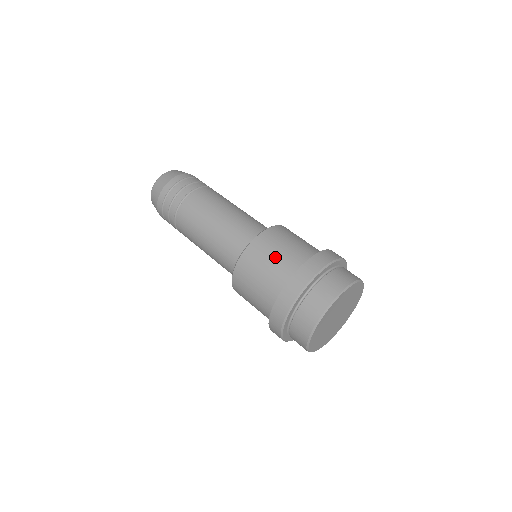
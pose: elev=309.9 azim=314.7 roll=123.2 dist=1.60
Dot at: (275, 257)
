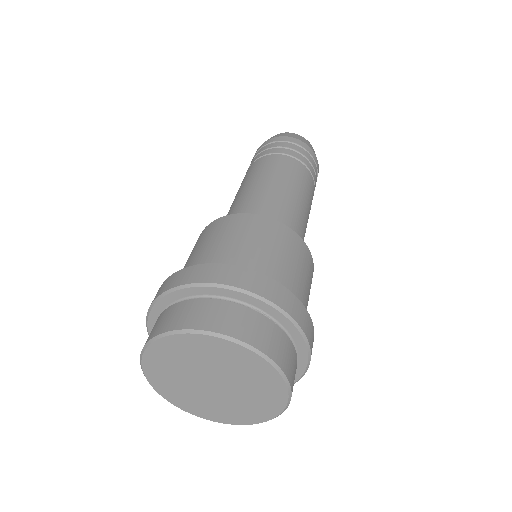
Dot at: (265, 248)
